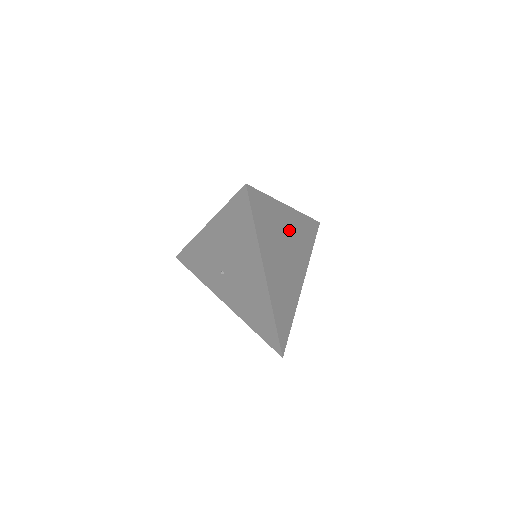
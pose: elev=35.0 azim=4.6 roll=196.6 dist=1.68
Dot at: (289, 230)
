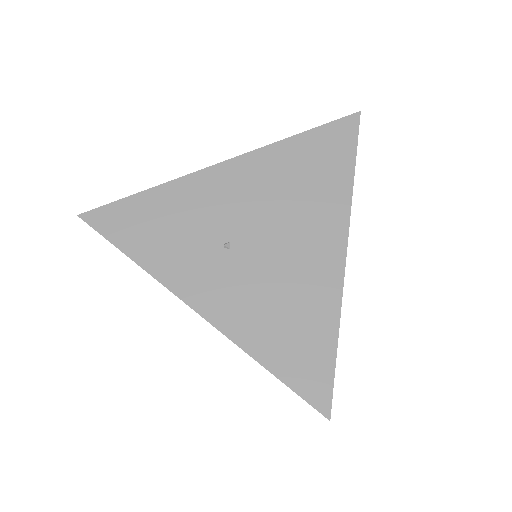
Dot at: occluded
